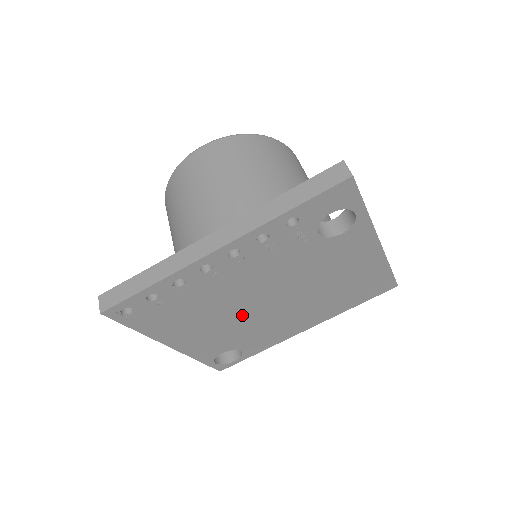
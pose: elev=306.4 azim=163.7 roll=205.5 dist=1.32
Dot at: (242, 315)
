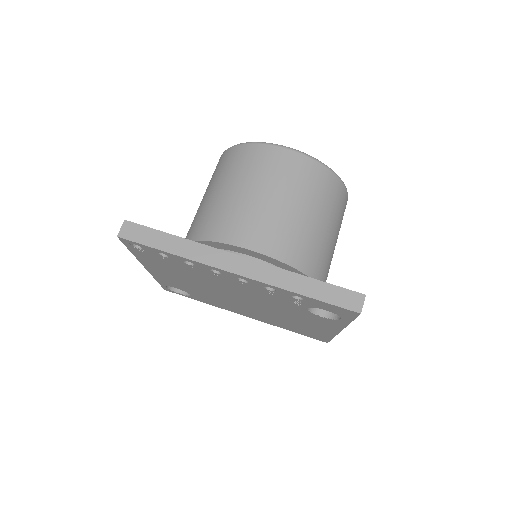
Dot at: (212, 291)
